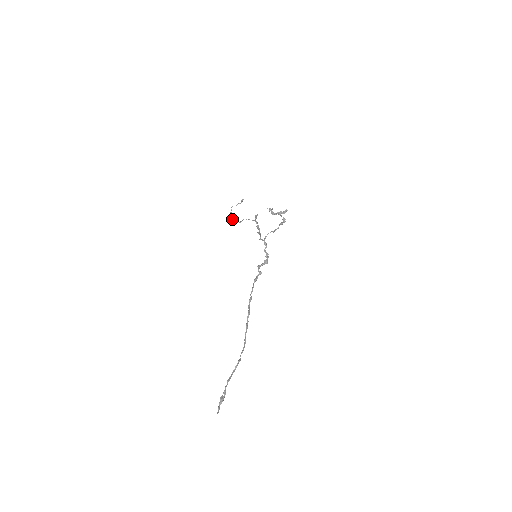
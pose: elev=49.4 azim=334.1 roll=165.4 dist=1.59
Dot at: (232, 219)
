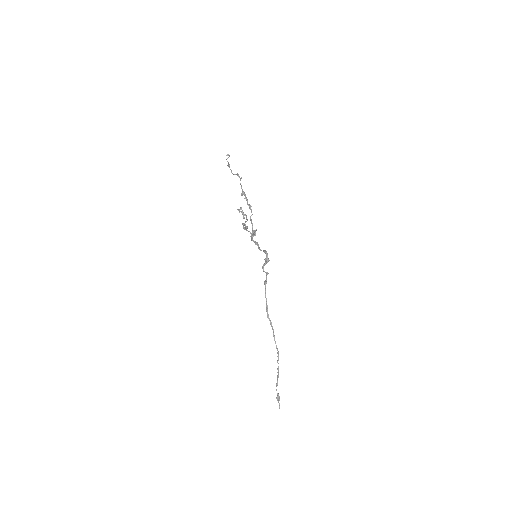
Dot at: (234, 174)
